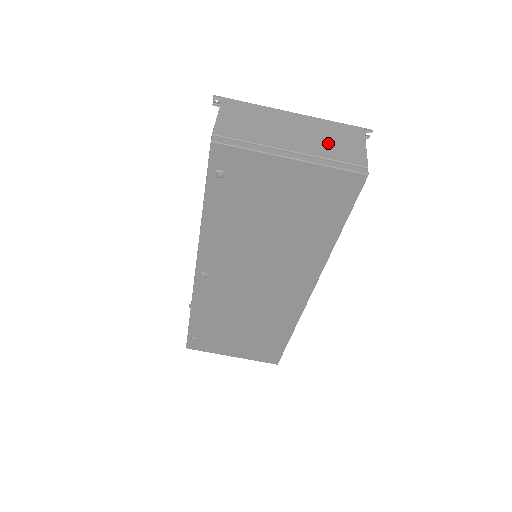
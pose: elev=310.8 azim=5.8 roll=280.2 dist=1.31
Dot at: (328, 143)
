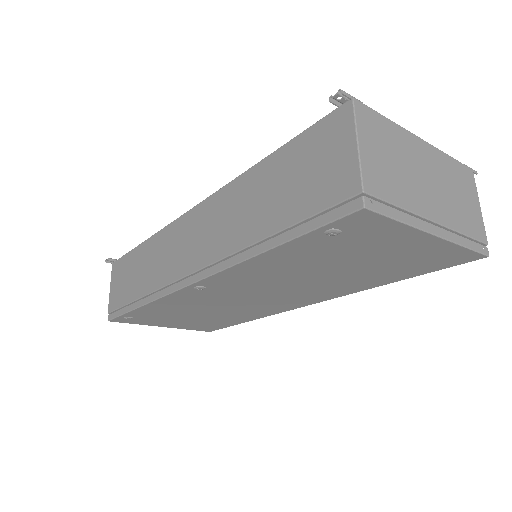
Dot at: (457, 202)
